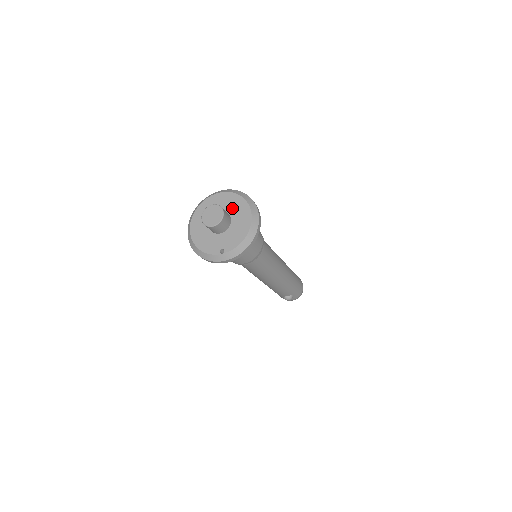
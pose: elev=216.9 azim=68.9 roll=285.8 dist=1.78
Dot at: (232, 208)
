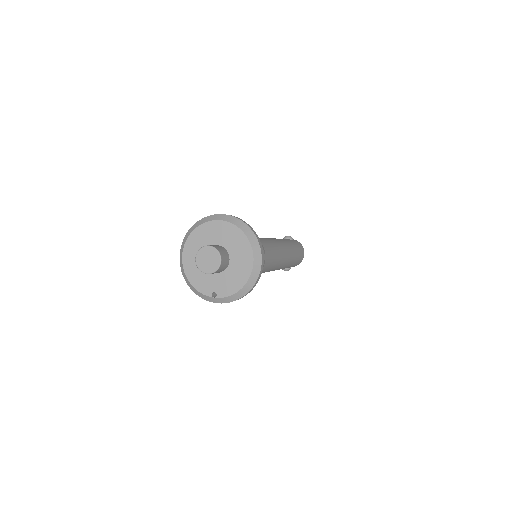
Dot at: (233, 246)
